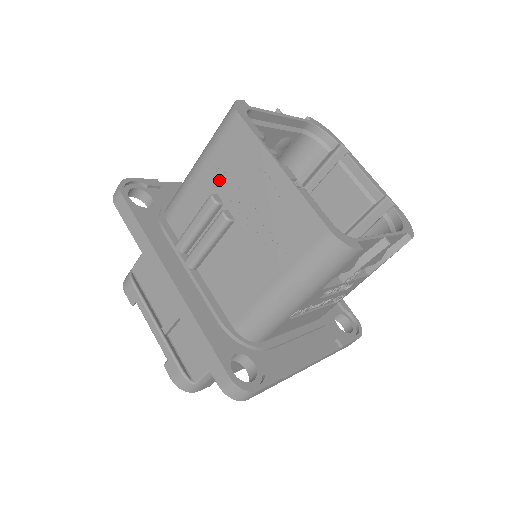
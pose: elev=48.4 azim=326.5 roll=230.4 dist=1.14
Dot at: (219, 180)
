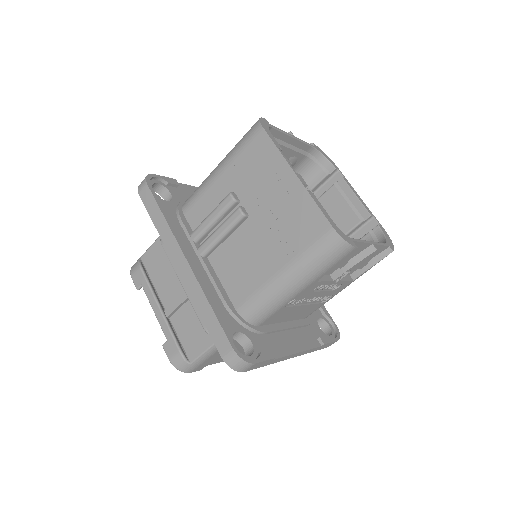
Dot at: (238, 181)
